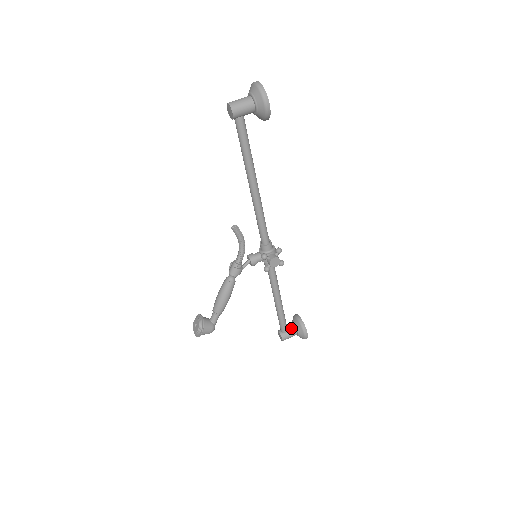
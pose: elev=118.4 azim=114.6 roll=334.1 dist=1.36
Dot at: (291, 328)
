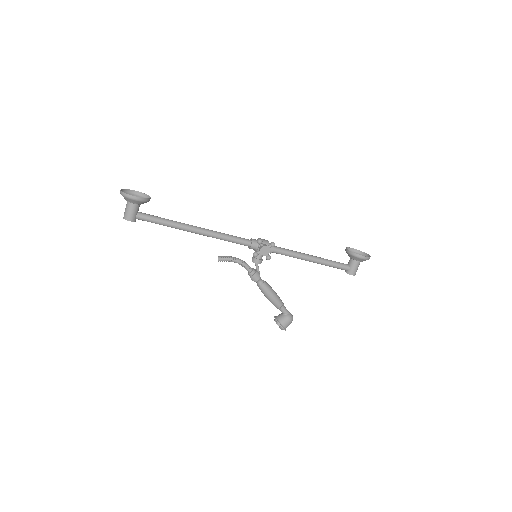
Dot at: (350, 262)
